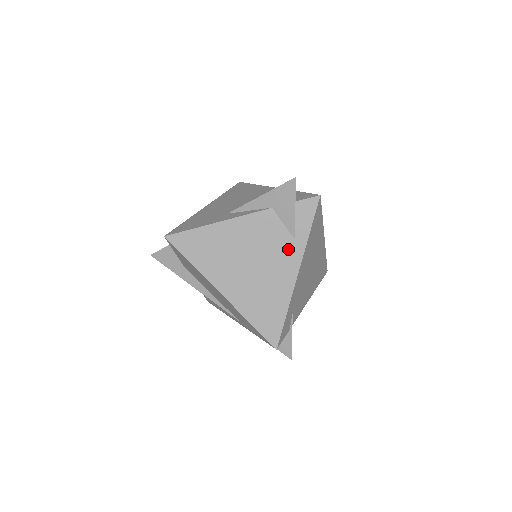
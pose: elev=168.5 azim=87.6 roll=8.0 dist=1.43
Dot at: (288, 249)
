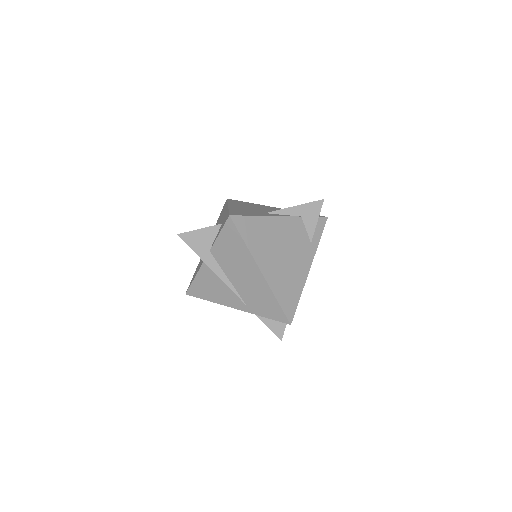
Dot at: (307, 249)
